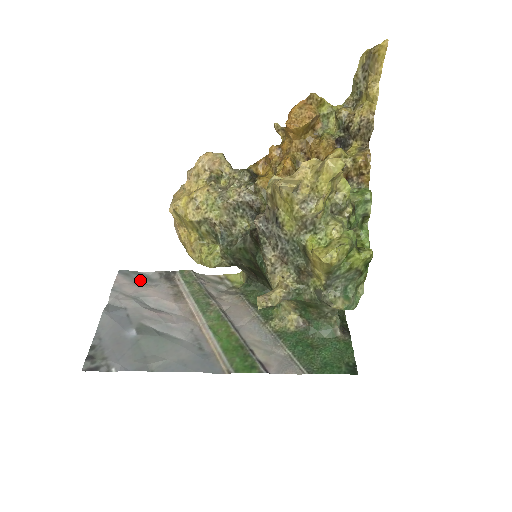
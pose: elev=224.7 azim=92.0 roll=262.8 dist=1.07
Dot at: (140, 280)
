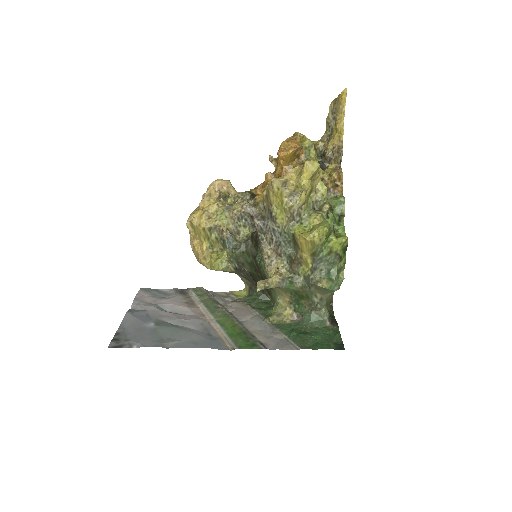
Dot at: (158, 294)
